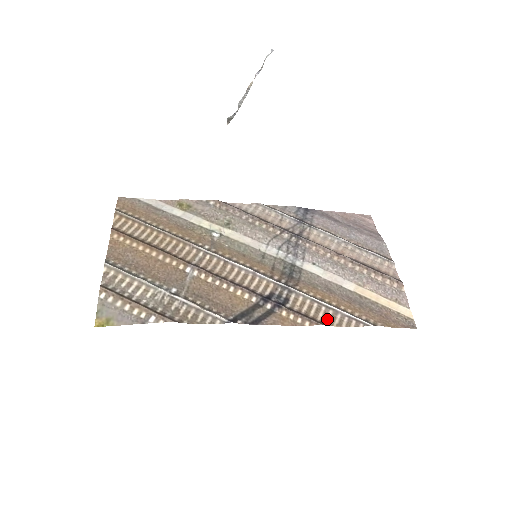
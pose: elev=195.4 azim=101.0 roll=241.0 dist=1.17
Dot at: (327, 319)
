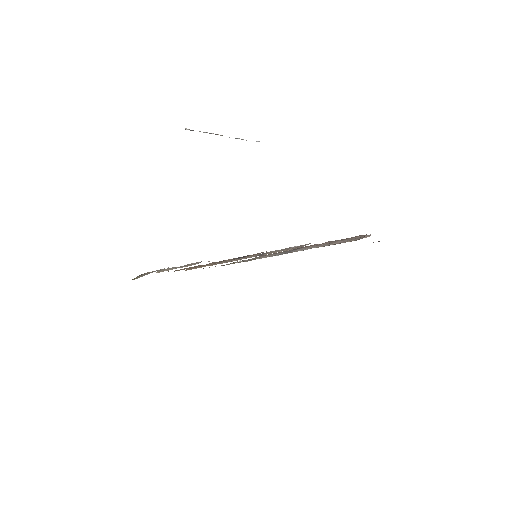
Dot at: occluded
